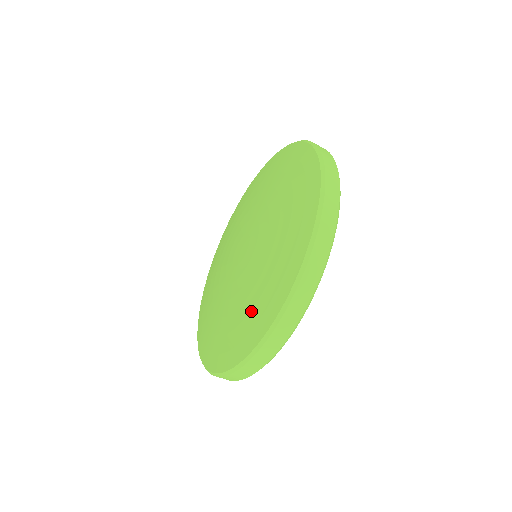
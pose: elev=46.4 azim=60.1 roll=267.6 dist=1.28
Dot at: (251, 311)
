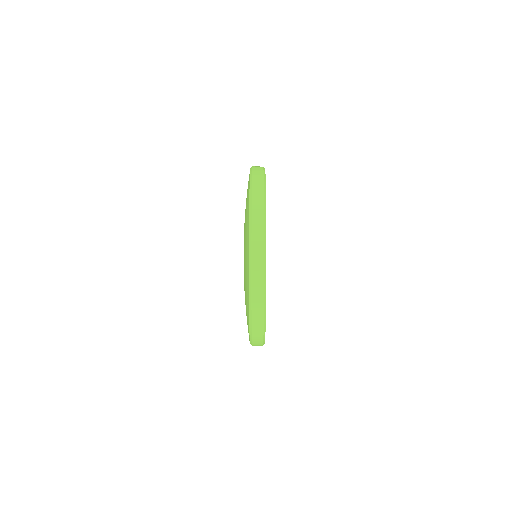
Dot at: (245, 283)
